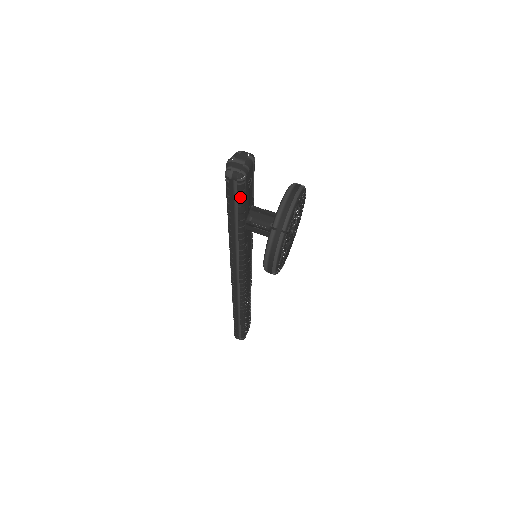
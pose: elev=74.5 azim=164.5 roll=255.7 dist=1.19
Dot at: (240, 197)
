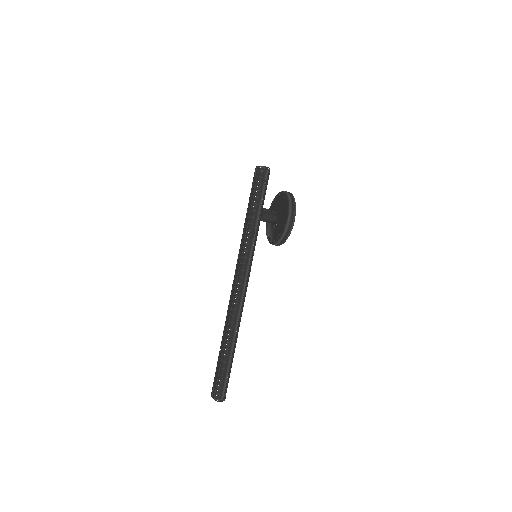
Dot at: (267, 184)
